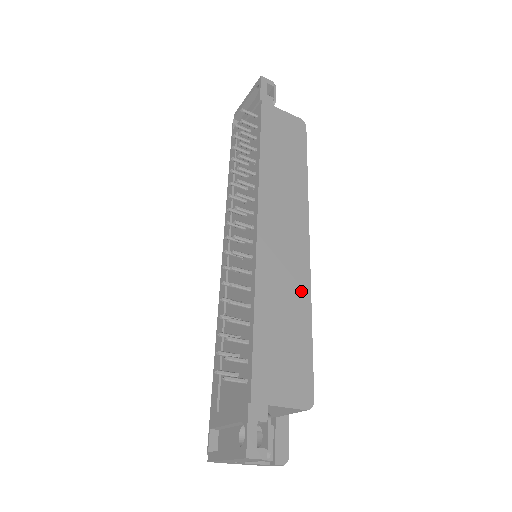
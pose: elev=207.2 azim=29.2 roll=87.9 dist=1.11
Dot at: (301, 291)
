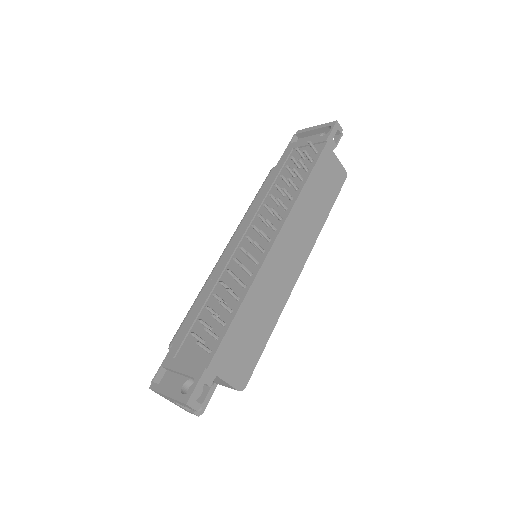
Dot at: (277, 305)
